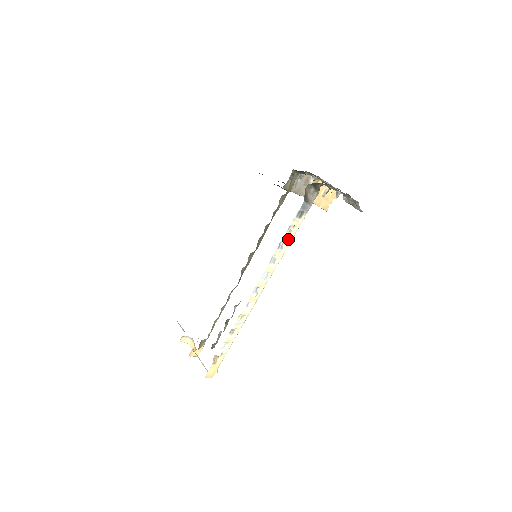
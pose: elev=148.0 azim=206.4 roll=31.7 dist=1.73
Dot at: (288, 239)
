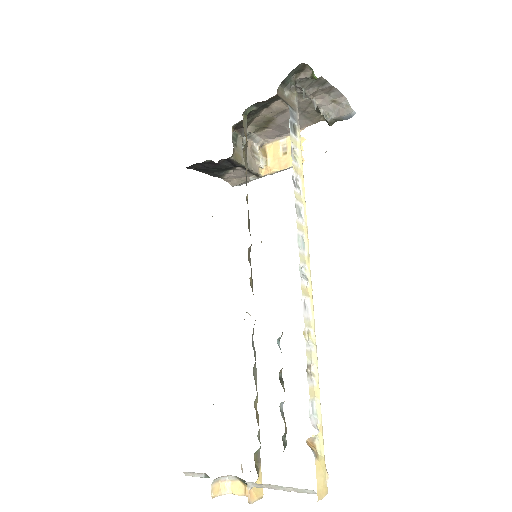
Dot at: (298, 171)
